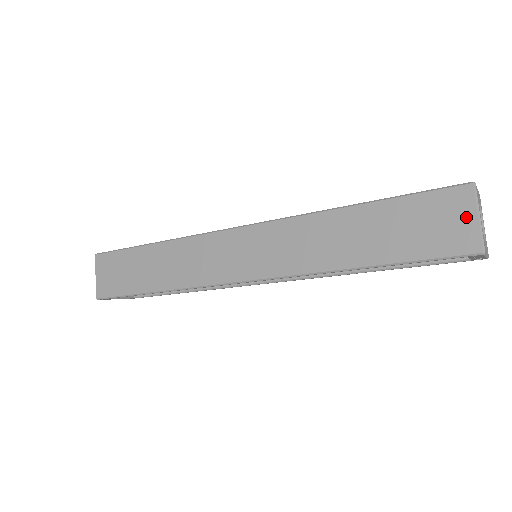
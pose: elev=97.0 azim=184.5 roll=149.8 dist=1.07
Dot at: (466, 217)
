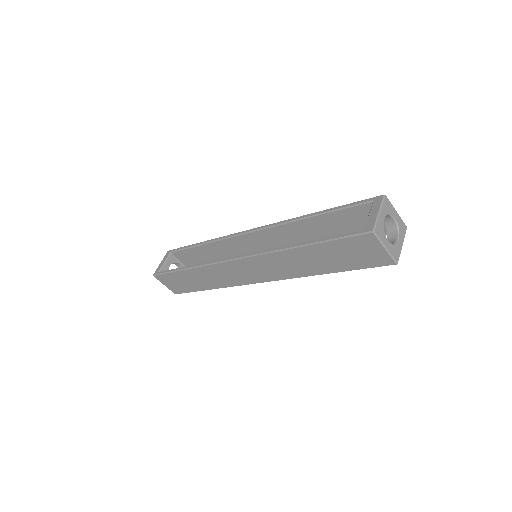
Dot at: (377, 249)
